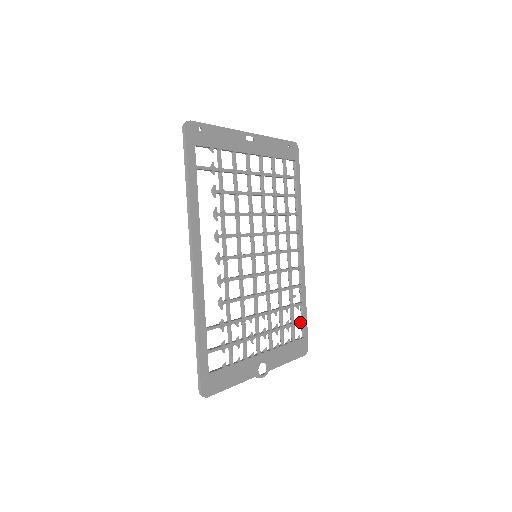
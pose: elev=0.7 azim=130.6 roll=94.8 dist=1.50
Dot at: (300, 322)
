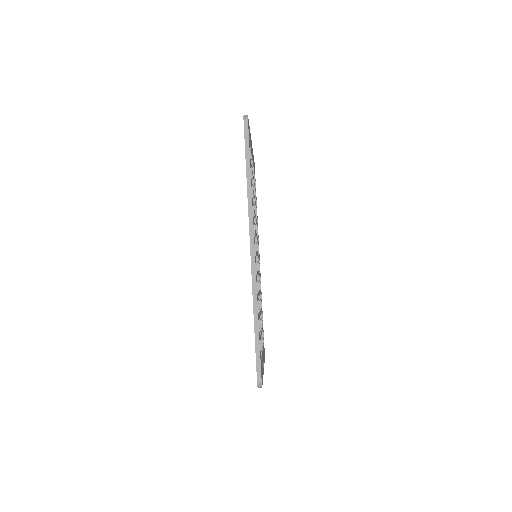
Dot at: occluded
